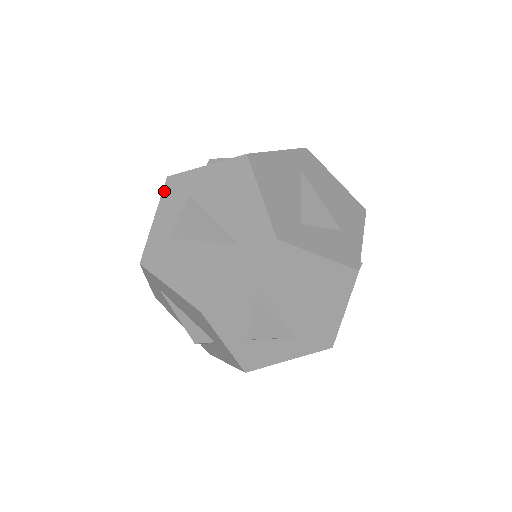
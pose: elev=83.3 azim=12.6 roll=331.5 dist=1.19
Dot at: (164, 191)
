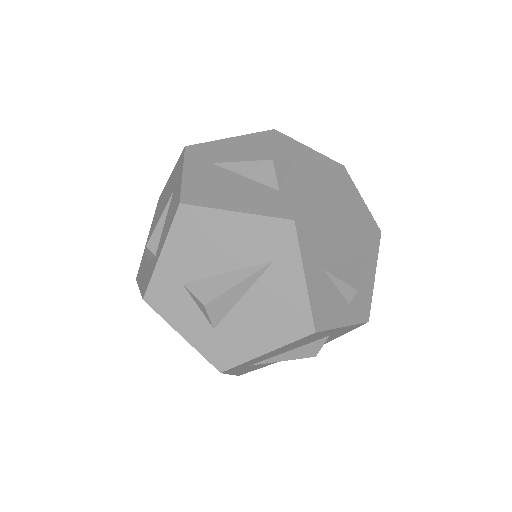
Dot at: (157, 310)
